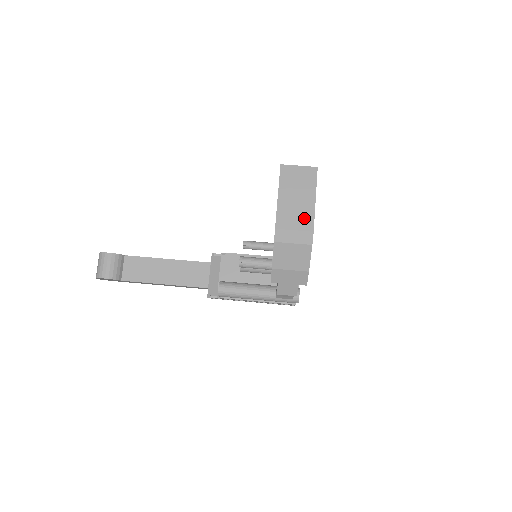
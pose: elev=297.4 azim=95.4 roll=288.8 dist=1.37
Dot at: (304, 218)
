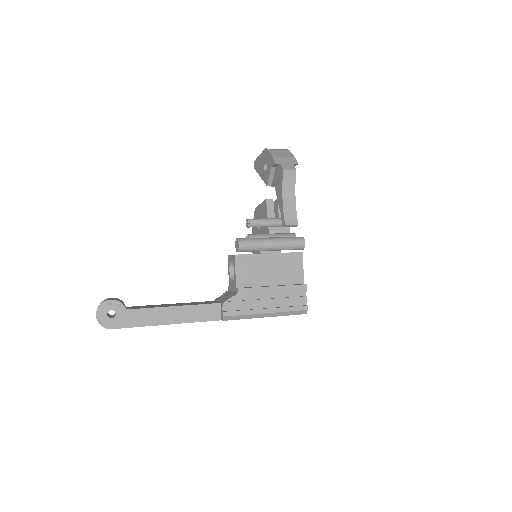
Dot at: occluded
